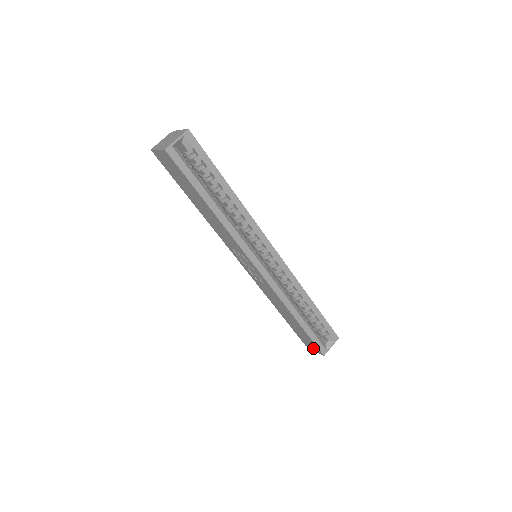
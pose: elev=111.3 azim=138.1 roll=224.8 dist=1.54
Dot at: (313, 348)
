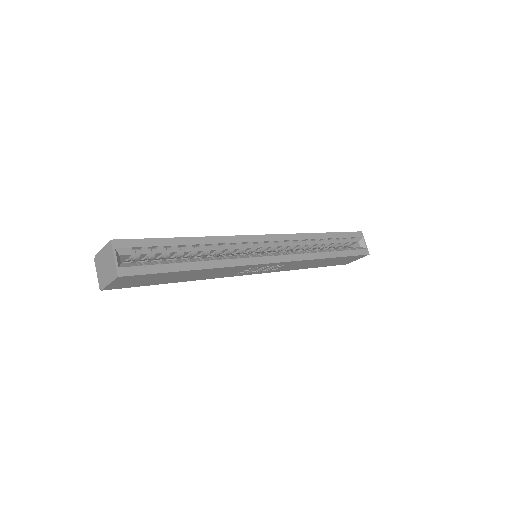
Dot at: (355, 259)
